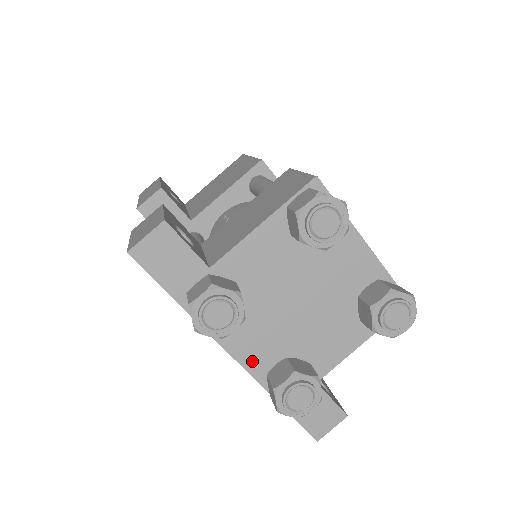
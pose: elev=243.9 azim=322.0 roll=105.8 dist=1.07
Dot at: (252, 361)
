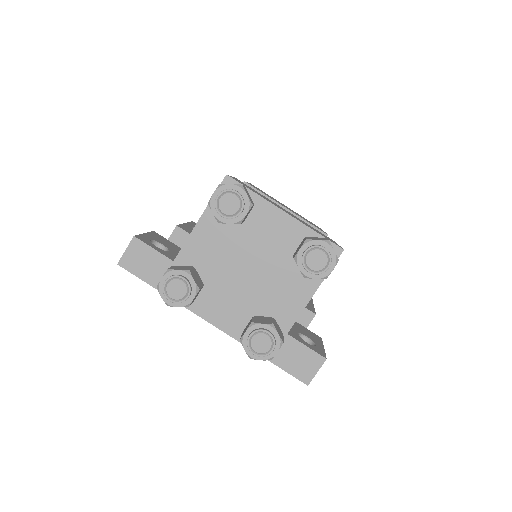
Dot at: (228, 325)
